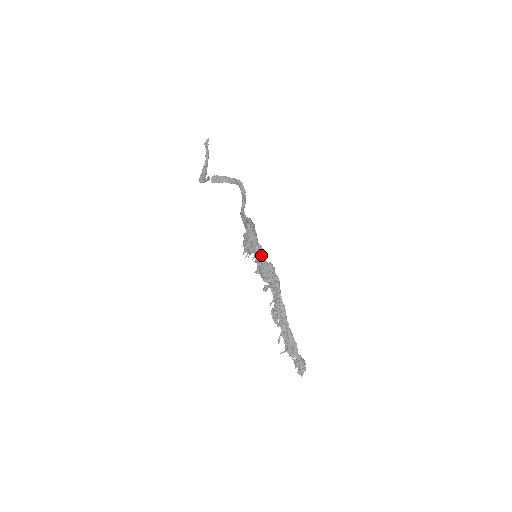
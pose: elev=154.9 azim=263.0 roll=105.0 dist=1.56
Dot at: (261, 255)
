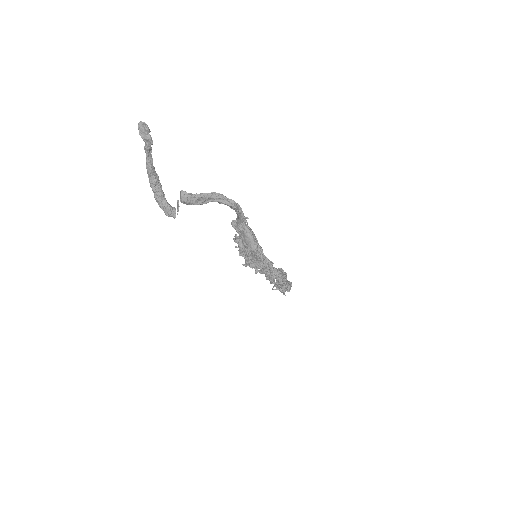
Dot at: (270, 268)
